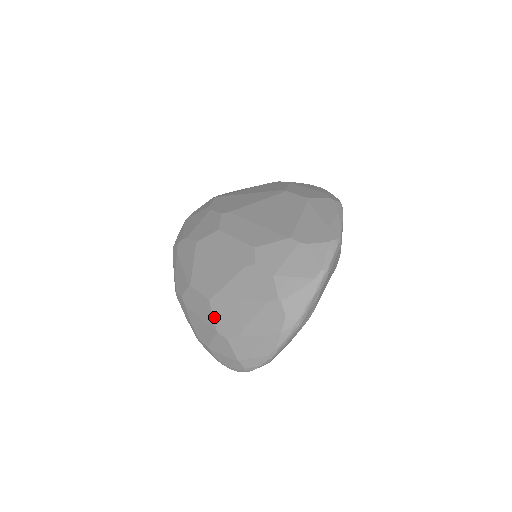
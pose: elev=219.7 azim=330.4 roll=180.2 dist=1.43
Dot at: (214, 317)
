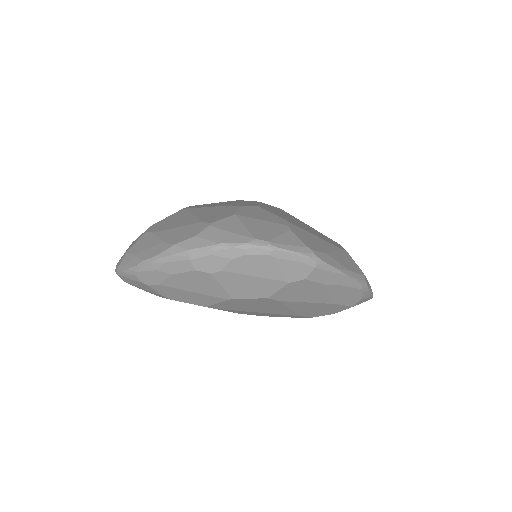
Dot at: (166, 218)
